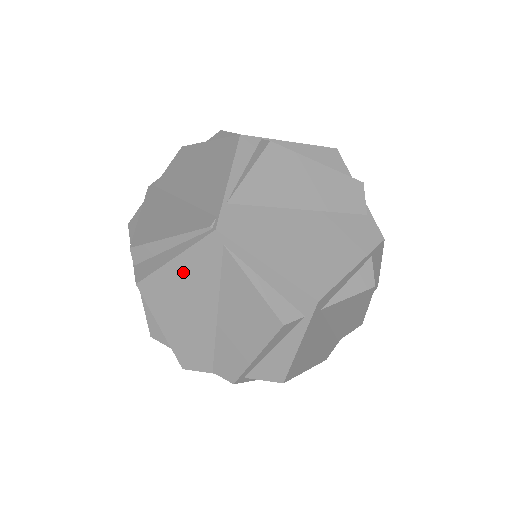
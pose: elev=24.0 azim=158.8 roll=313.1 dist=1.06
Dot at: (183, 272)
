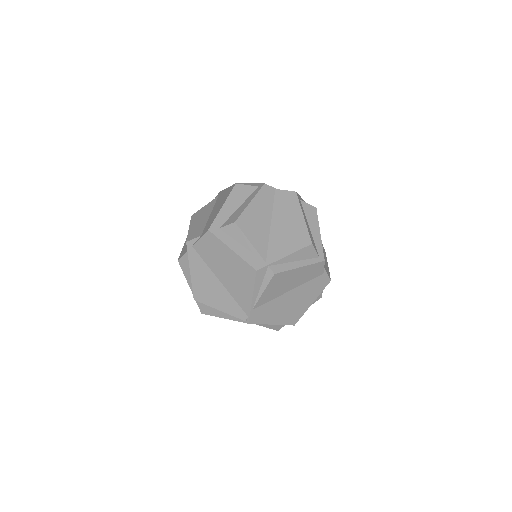
Dot at: occluded
